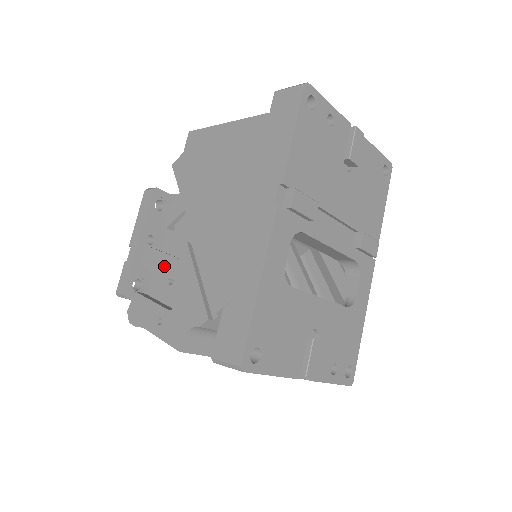
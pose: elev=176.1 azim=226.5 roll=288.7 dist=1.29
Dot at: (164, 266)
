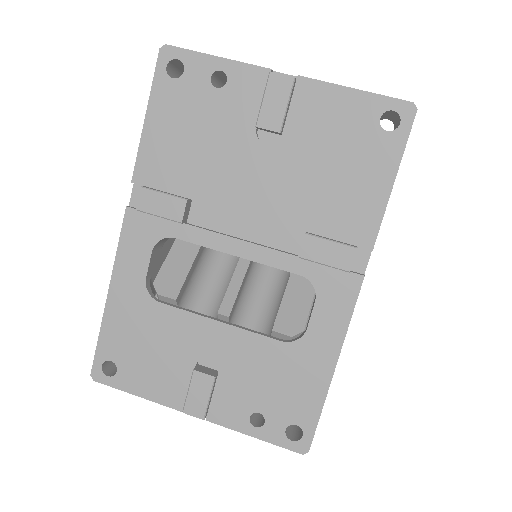
Dot at: occluded
